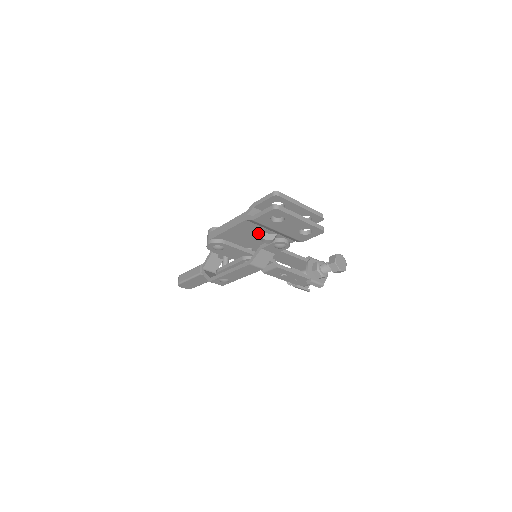
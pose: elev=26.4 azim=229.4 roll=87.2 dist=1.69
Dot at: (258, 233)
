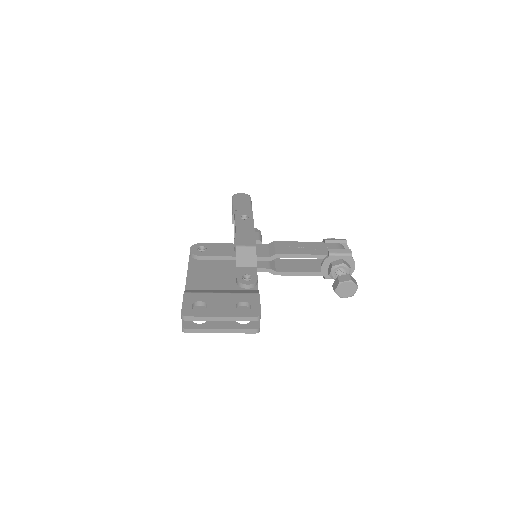
Dot at: occluded
